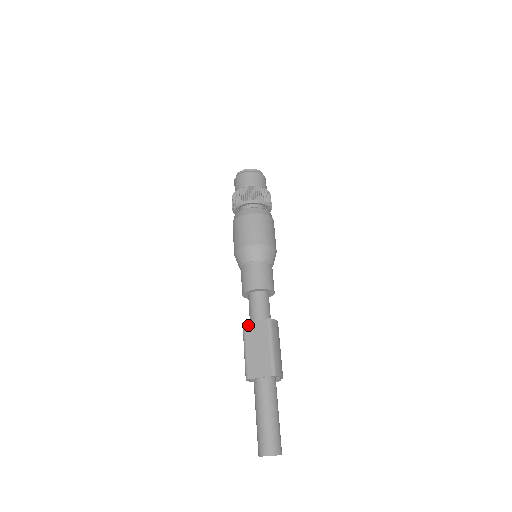
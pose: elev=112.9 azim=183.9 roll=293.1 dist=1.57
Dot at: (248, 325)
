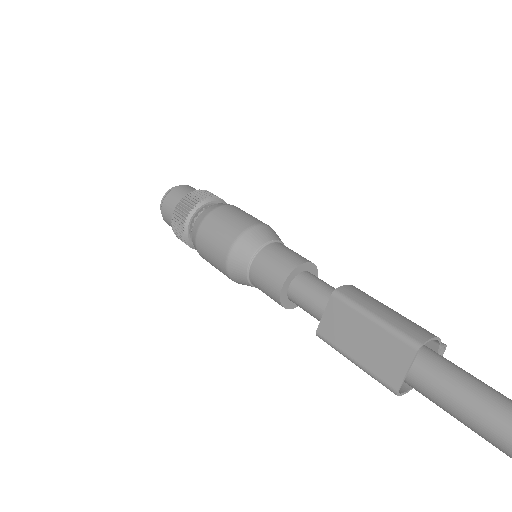
Dot at: (322, 329)
